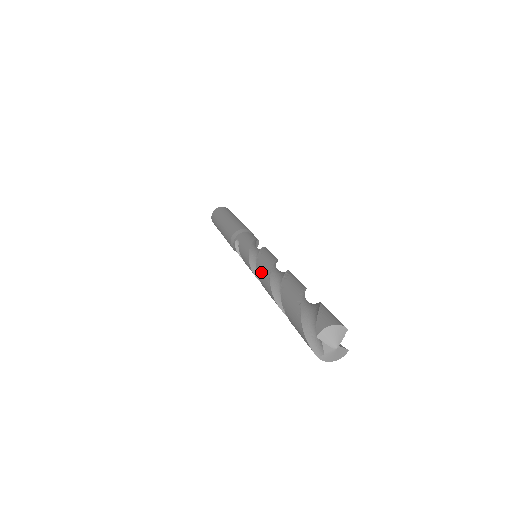
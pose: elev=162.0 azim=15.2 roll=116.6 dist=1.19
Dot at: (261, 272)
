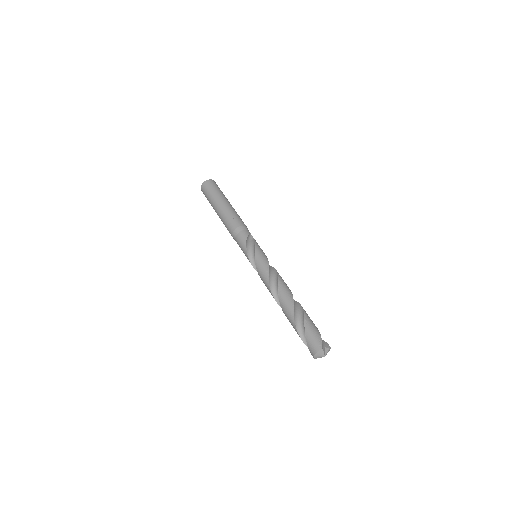
Dot at: (269, 291)
